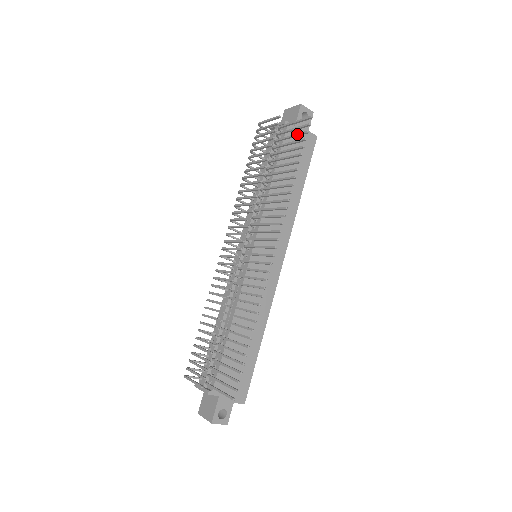
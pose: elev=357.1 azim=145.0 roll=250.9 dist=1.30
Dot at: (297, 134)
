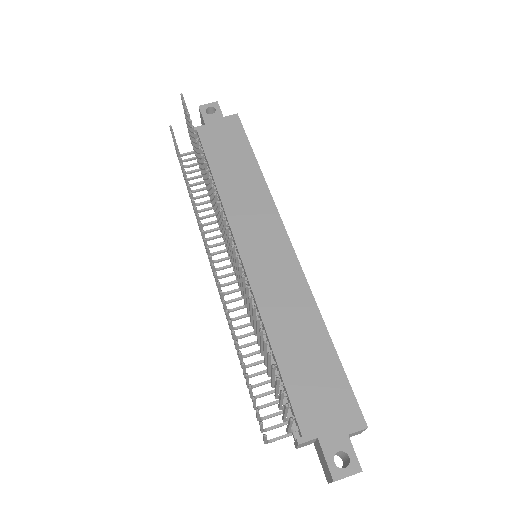
Dot at: occluded
